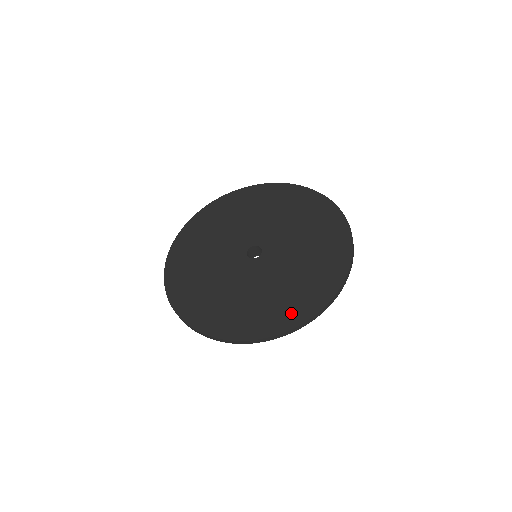
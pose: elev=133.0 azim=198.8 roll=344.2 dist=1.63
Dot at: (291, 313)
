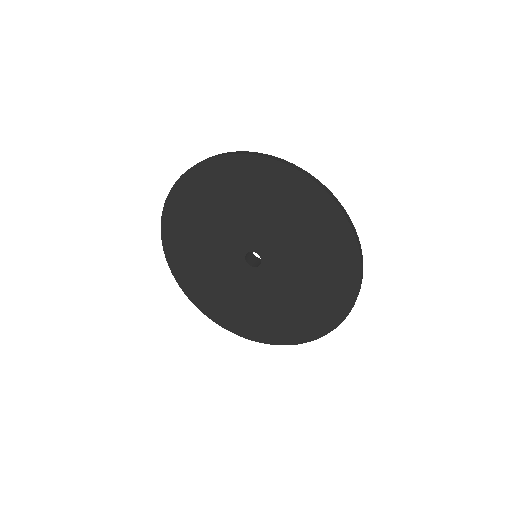
Dot at: (313, 326)
